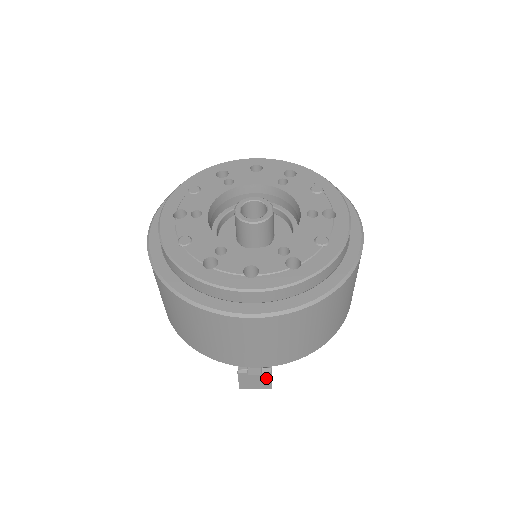
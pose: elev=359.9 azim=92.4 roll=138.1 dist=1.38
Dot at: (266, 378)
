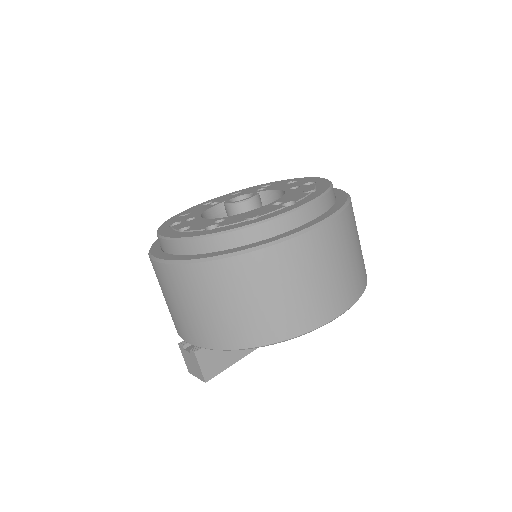
Dot at: (195, 361)
